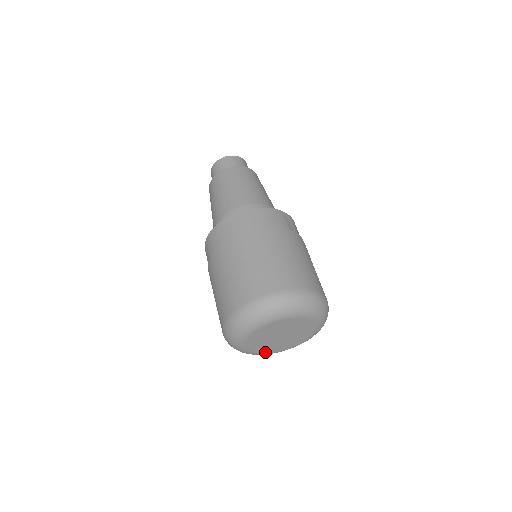
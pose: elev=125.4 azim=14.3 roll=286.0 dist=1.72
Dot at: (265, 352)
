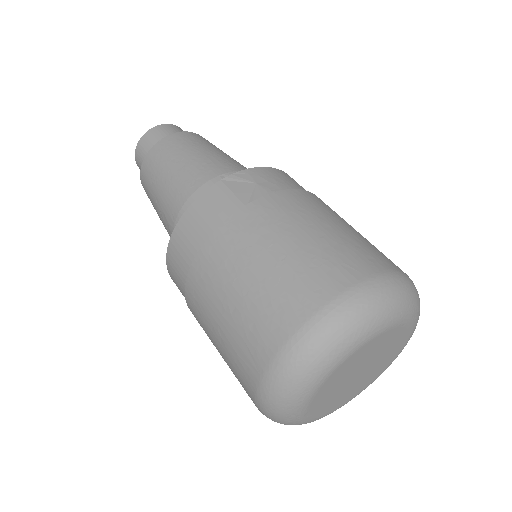
Dot at: (368, 384)
